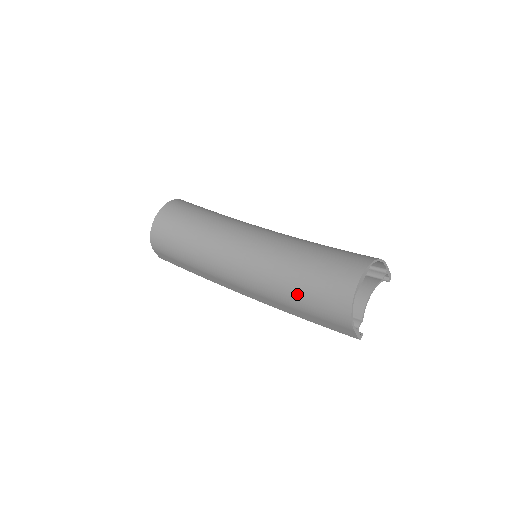
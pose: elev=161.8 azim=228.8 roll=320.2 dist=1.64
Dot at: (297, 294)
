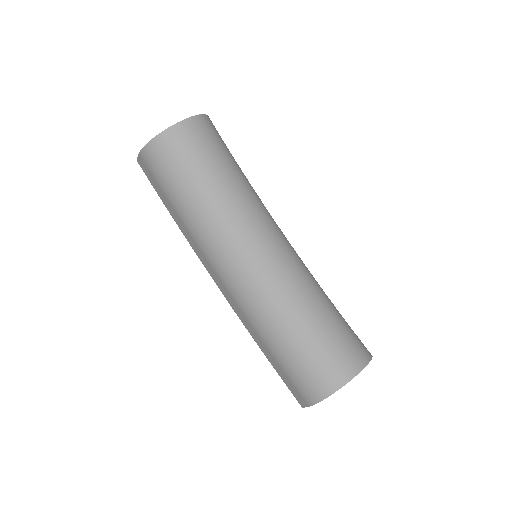
Dot at: (282, 341)
